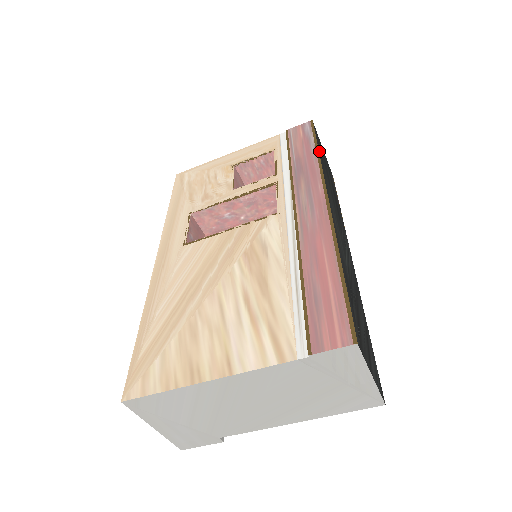
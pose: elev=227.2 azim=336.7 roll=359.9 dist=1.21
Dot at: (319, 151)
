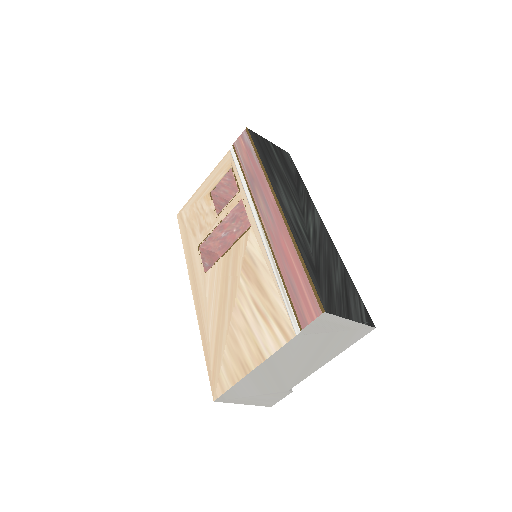
Dot at: (260, 156)
